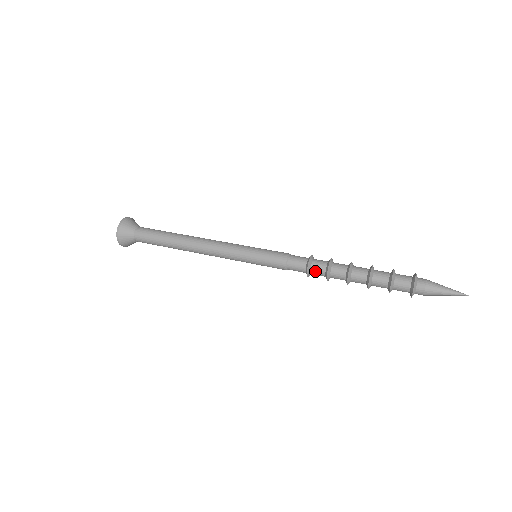
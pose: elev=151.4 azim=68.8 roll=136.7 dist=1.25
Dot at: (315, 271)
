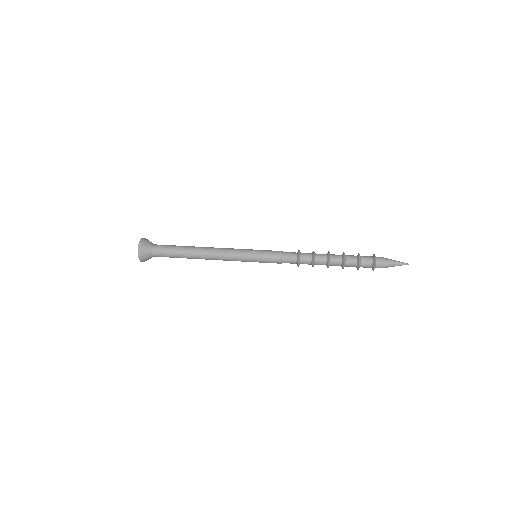
Dot at: (304, 260)
